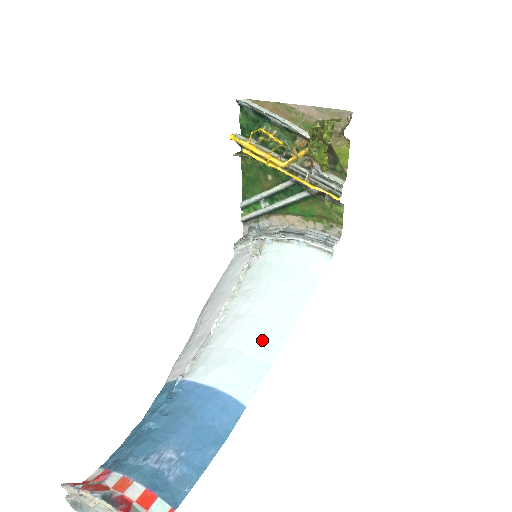
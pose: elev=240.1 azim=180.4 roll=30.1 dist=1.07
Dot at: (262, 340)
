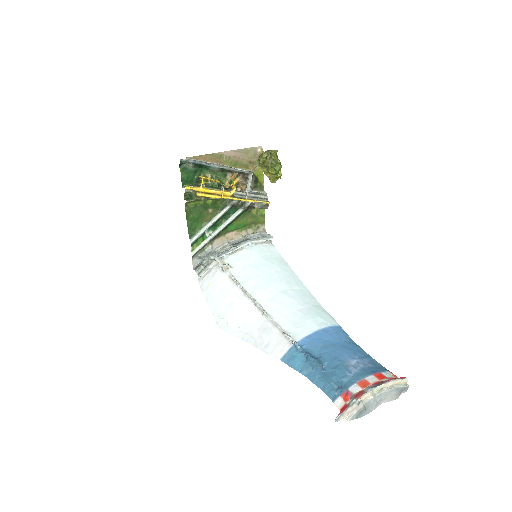
Dot at: (302, 298)
